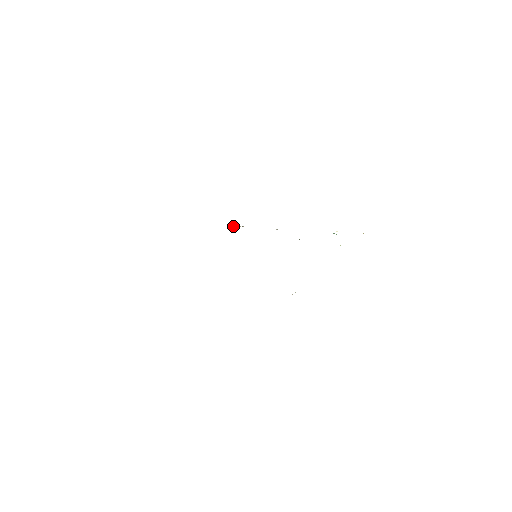
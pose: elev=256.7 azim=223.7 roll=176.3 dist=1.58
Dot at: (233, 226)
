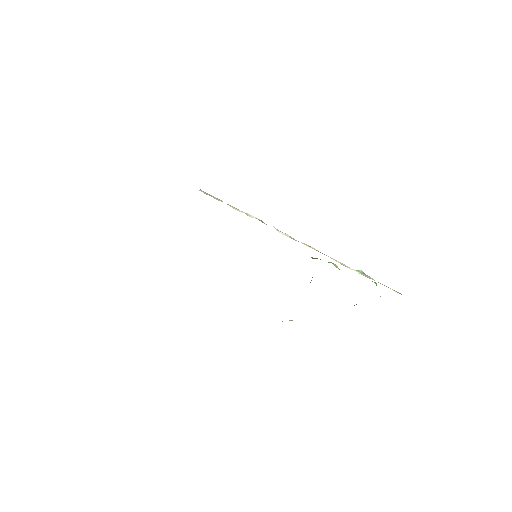
Dot at: (239, 210)
